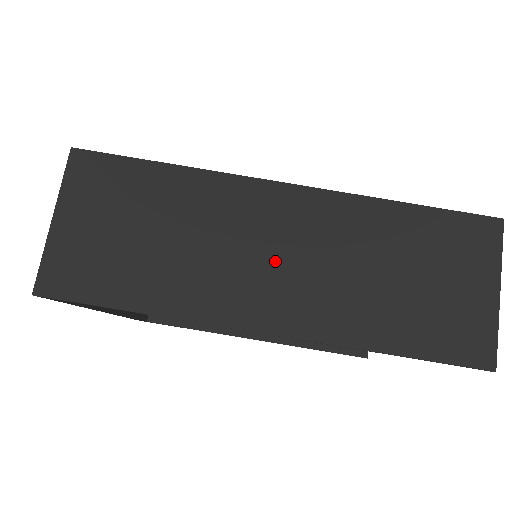
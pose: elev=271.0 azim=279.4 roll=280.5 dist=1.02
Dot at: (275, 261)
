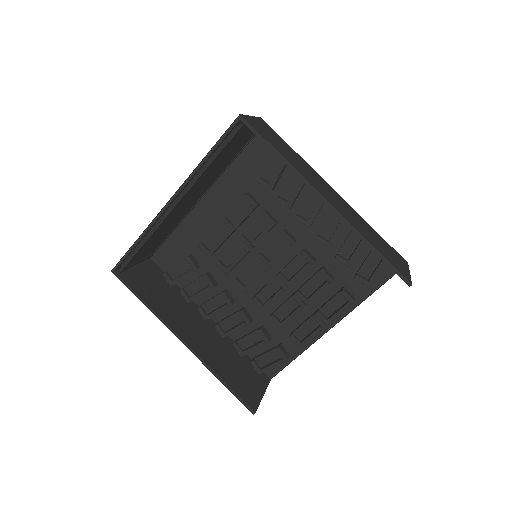
Dot at: (330, 194)
